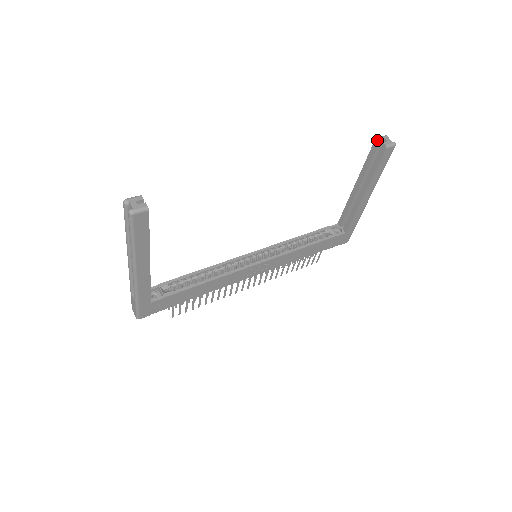
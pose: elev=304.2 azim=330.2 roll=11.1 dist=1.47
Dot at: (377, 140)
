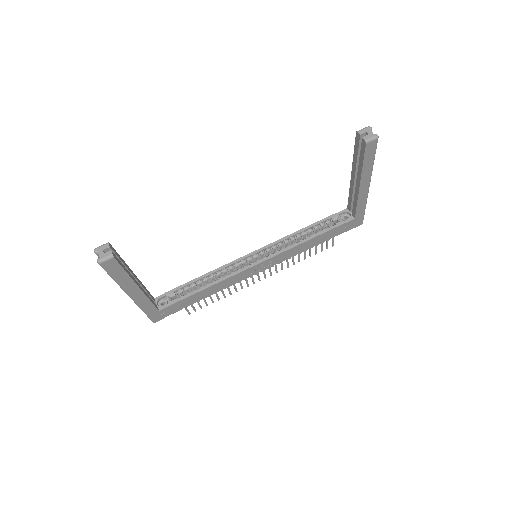
Dot at: (357, 134)
